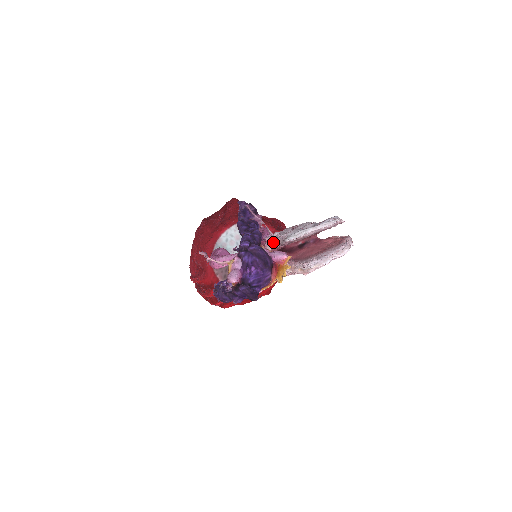
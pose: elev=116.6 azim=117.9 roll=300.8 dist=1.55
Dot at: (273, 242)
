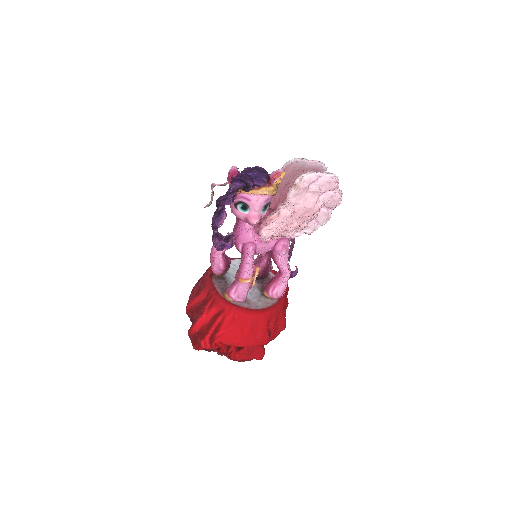
Dot at: occluded
